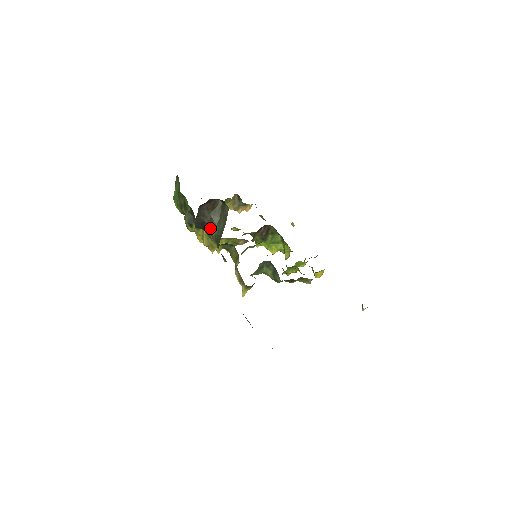
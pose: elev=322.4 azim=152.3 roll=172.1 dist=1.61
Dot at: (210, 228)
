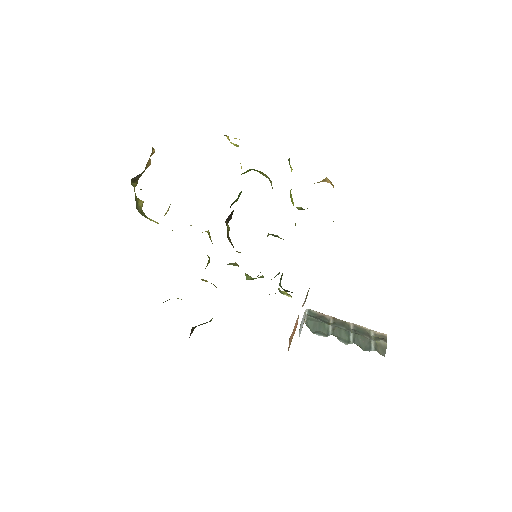
Dot at: occluded
